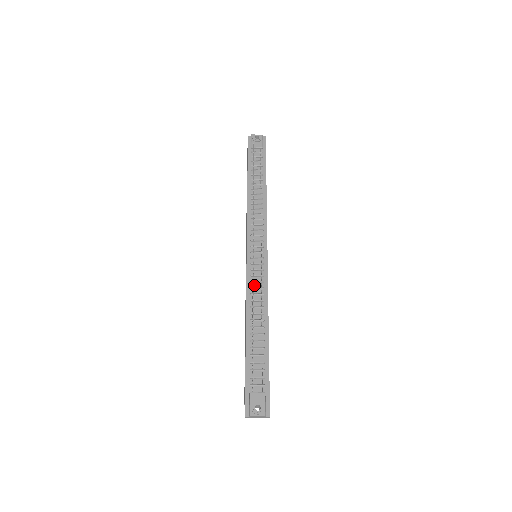
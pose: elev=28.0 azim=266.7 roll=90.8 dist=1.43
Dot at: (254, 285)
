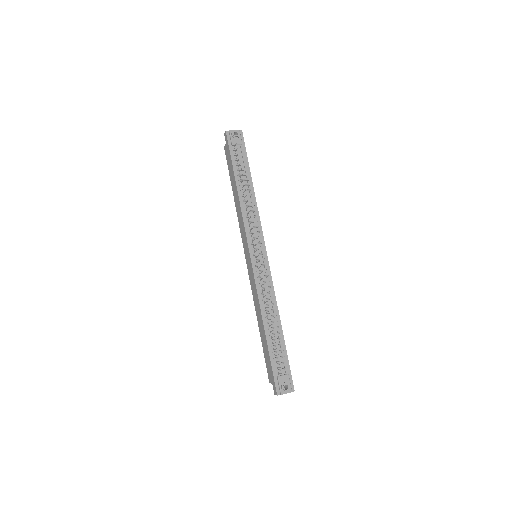
Dot at: (262, 285)
